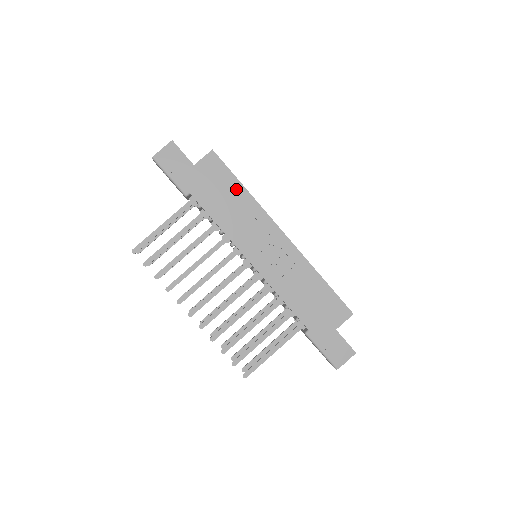
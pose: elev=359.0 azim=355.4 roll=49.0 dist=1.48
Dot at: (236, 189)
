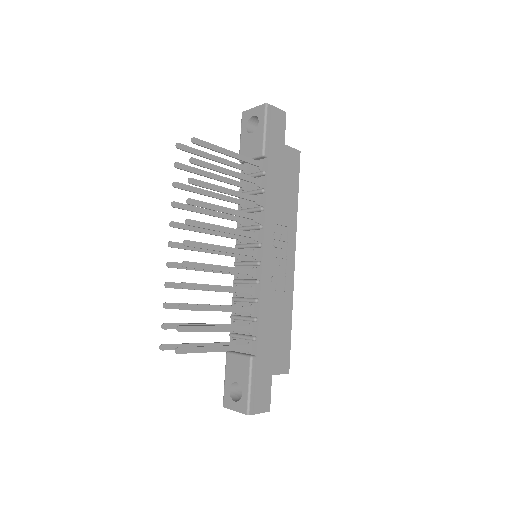
Dot at: (293, 193)
